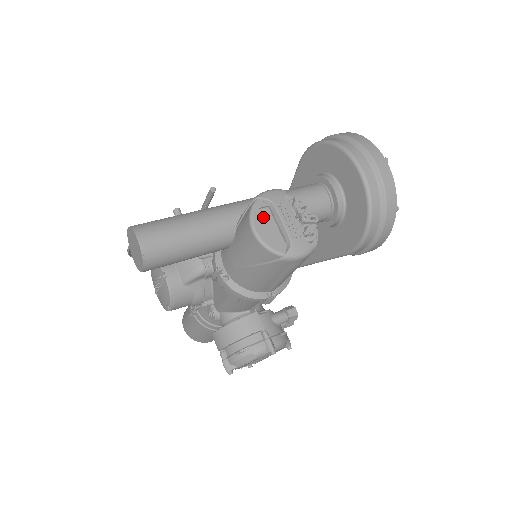
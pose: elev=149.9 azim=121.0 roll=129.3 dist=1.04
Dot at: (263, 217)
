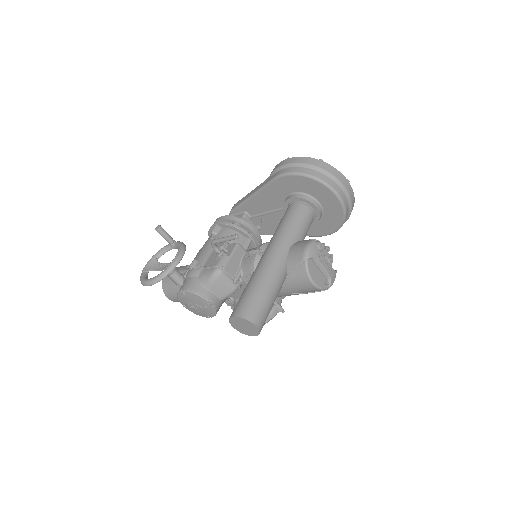
Dot at: (312, 270)
